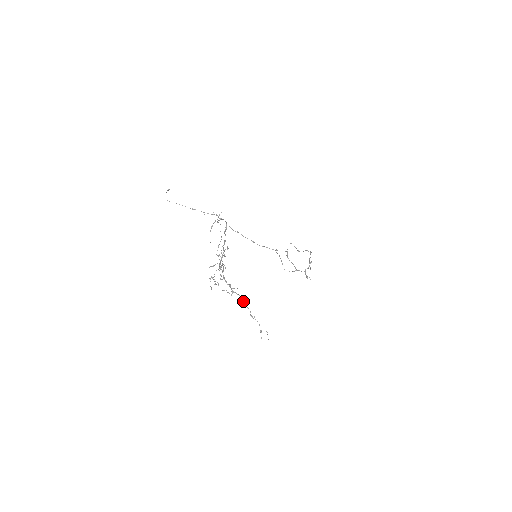
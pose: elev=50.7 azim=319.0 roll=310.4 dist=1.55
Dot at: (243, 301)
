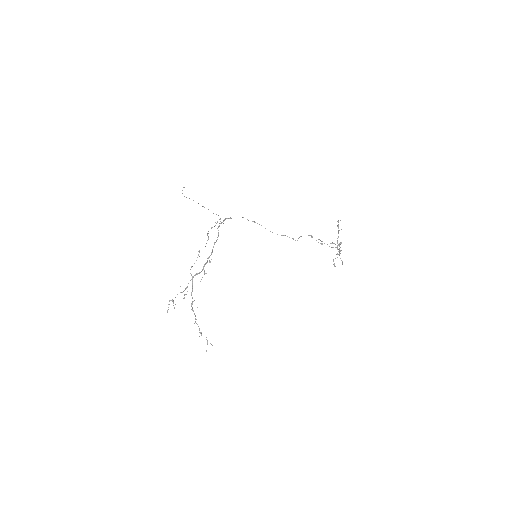
Dot at: (195, 321)
